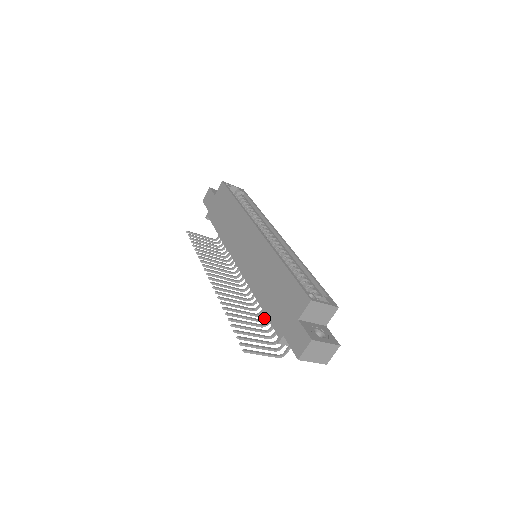
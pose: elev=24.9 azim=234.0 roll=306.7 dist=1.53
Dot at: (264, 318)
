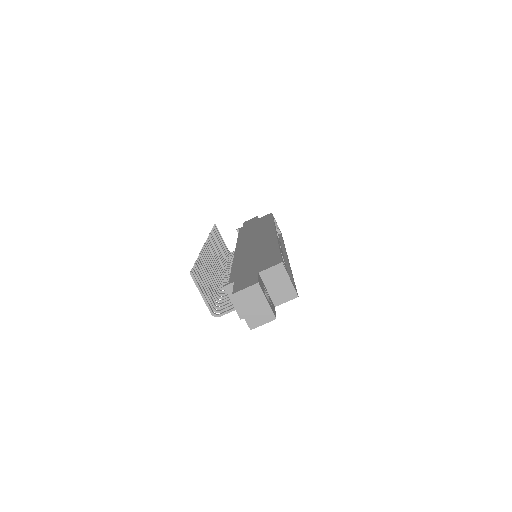
Dot at: (223, 294)
